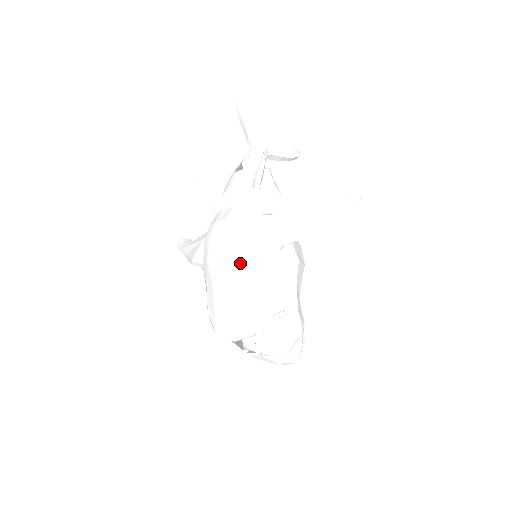
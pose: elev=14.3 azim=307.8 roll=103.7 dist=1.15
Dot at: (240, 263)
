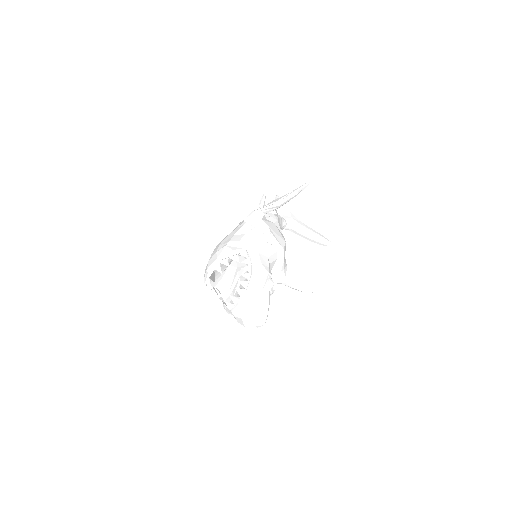
Dot at: (229, 234)
